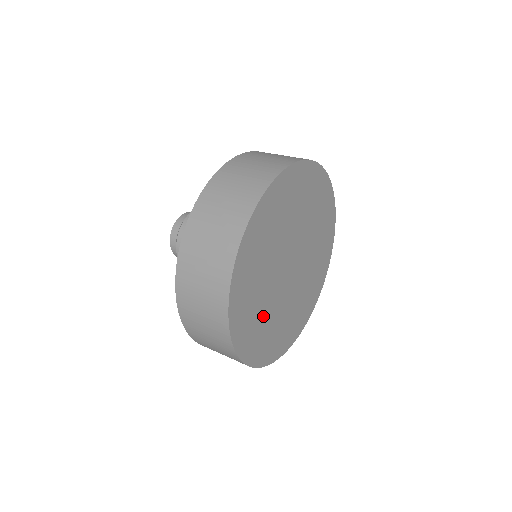
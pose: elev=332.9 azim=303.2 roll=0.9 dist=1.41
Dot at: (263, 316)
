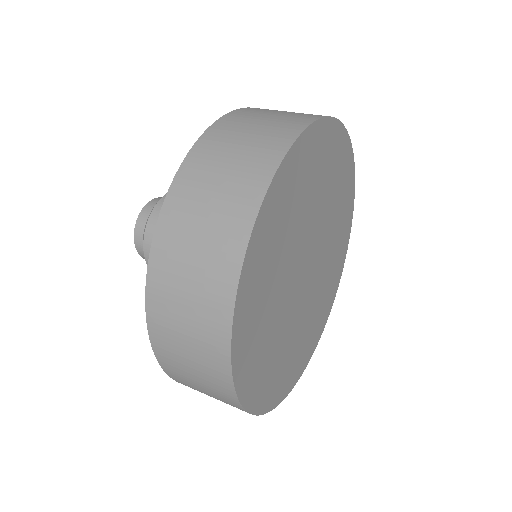
Dot at: (274, 279)
